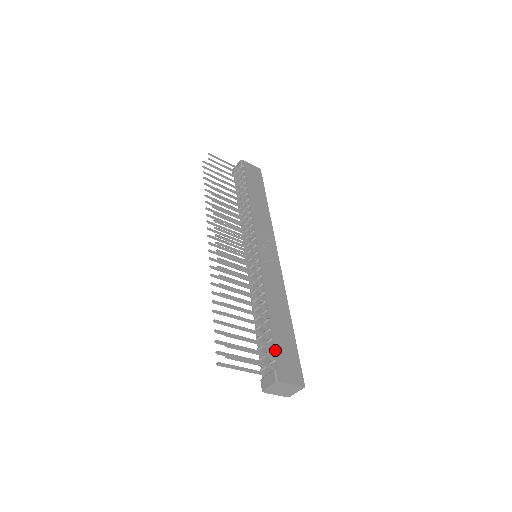
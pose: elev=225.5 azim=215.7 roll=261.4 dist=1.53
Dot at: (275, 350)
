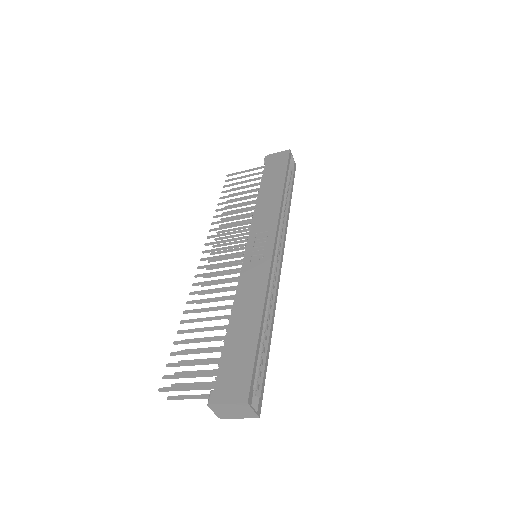
Dot at: (219, 366)
